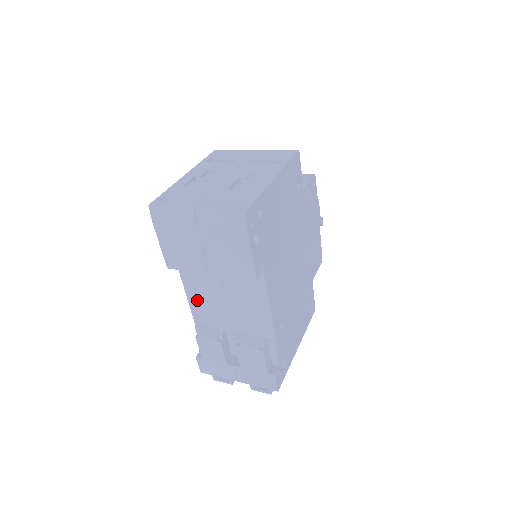
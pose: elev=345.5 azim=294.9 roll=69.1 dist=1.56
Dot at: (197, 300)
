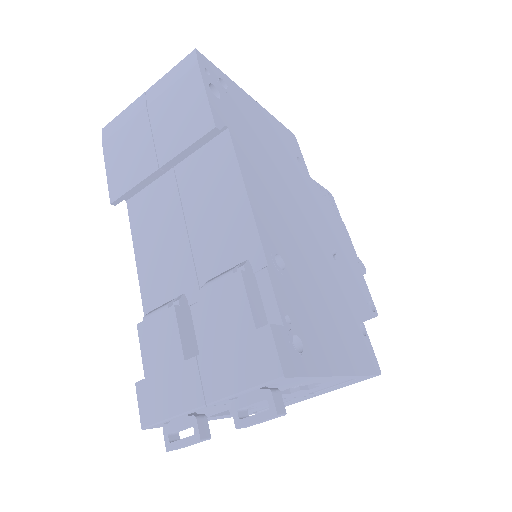
Dot at: (150, 266)
